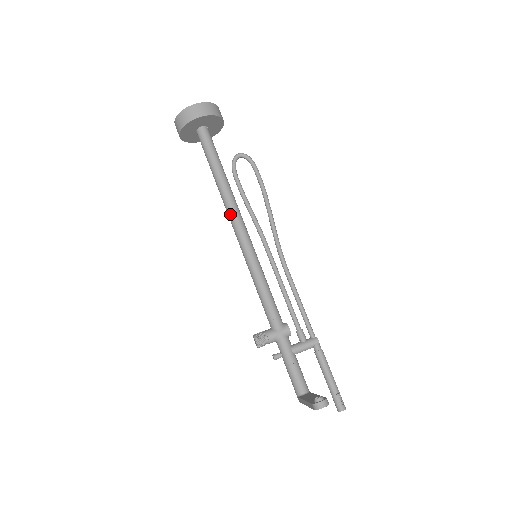
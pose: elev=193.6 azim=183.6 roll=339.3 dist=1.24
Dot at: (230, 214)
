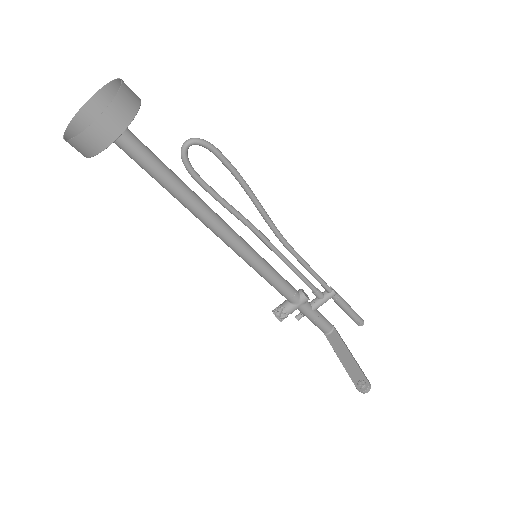
Dot at: (209, 228)
